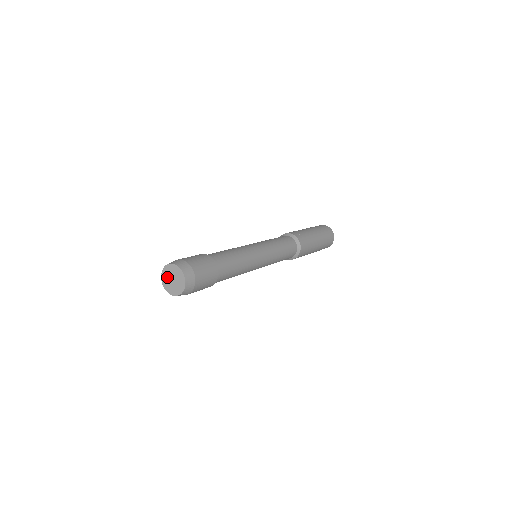
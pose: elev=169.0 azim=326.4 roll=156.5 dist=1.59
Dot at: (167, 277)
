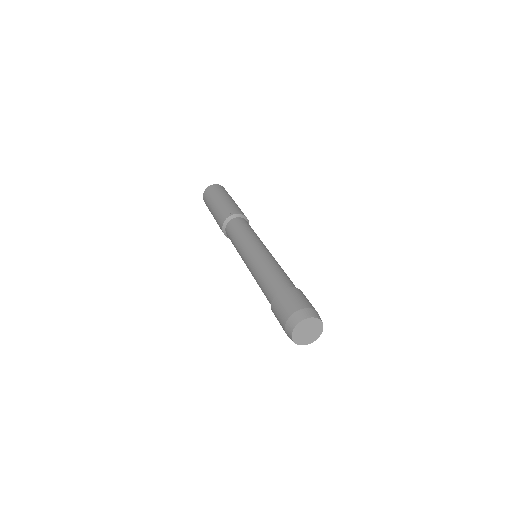
Dot at: (300, 336)
